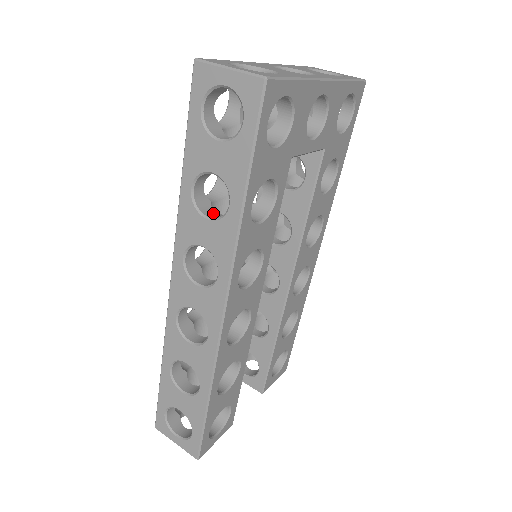
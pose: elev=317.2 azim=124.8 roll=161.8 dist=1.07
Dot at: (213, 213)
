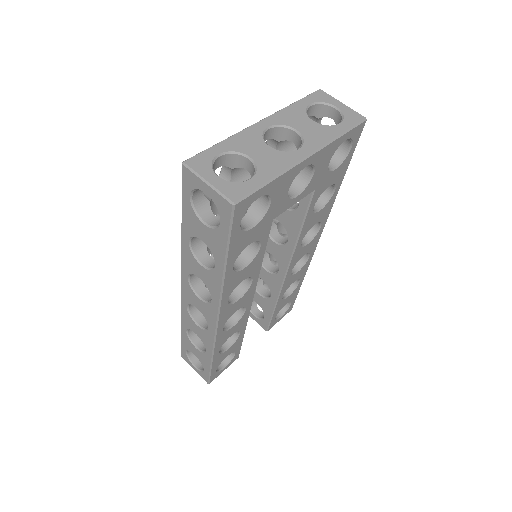
Dot at: (207, 257)
